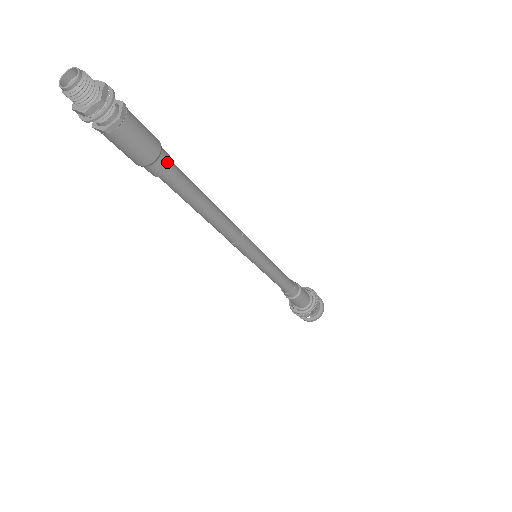
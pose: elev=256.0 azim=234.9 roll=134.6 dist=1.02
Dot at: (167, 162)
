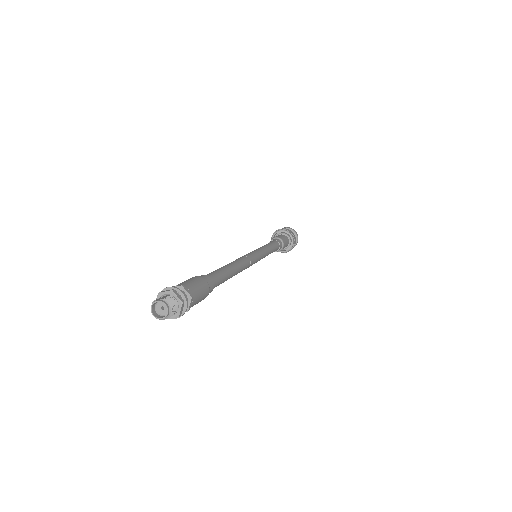
Dot at: (211, 291)
